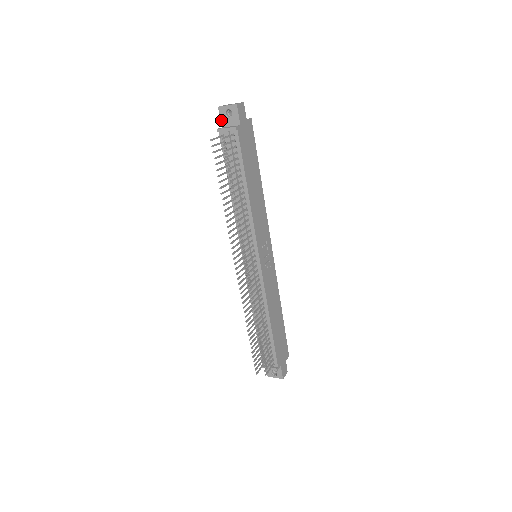
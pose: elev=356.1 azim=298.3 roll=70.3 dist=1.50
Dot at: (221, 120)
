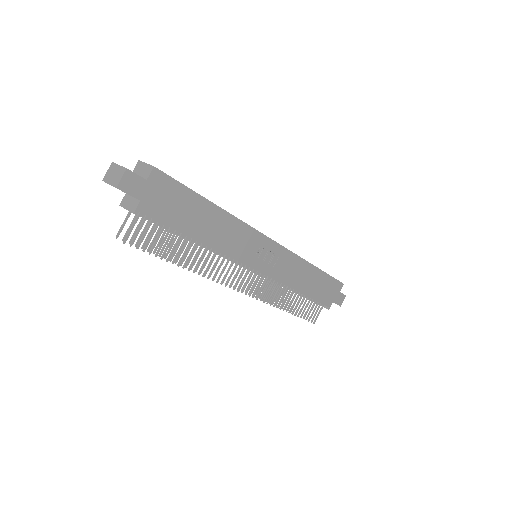
Dot at: occluded
